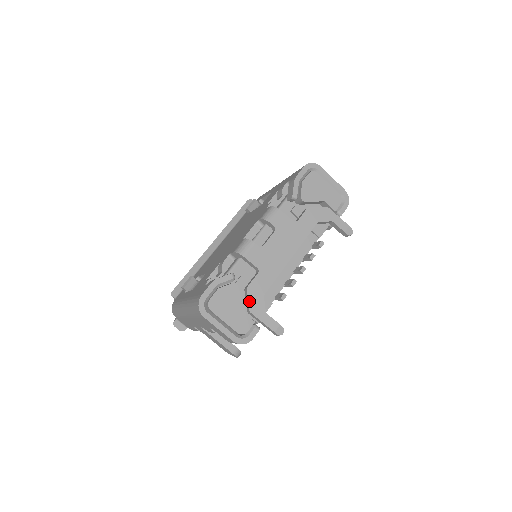
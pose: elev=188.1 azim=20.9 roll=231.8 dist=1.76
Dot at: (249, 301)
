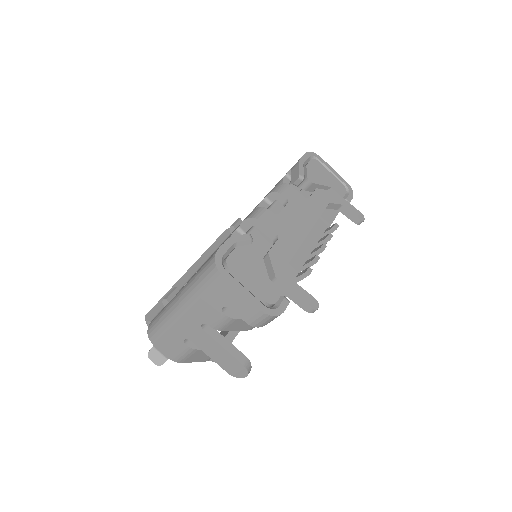
Dot at: (273, 266)
